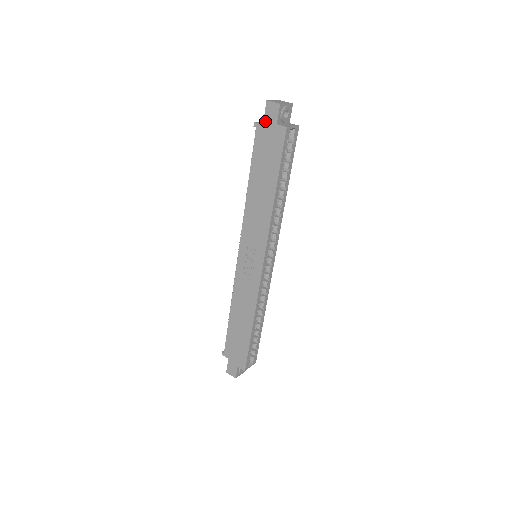
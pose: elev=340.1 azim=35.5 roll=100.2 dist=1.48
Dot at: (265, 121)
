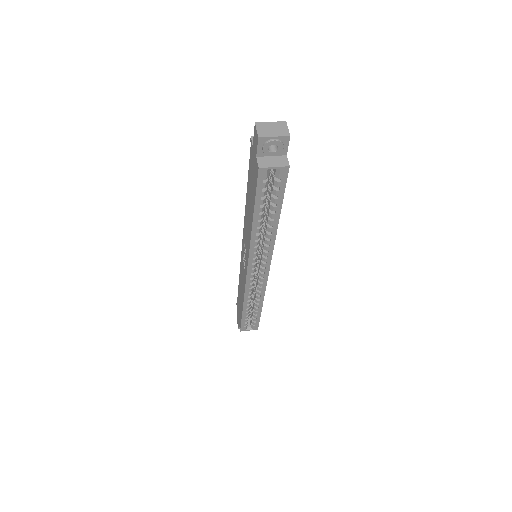
Dot at: (253, 144)
